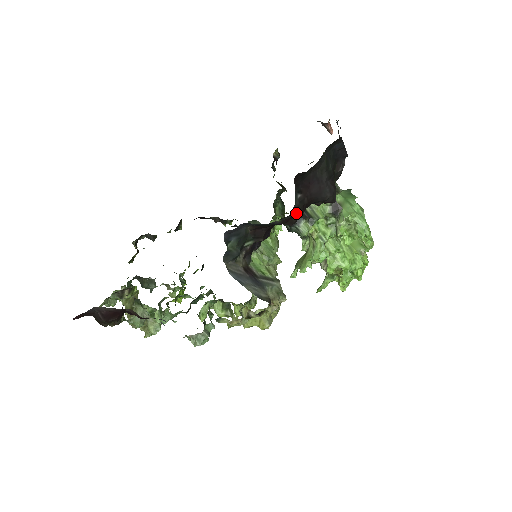
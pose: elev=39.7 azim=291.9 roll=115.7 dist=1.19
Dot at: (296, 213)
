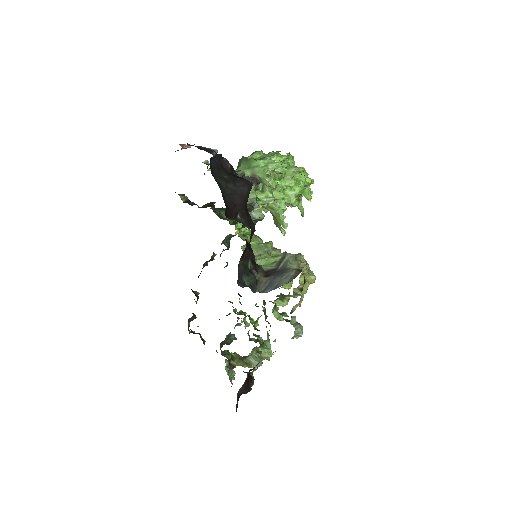
Dot at: (249, 223)
